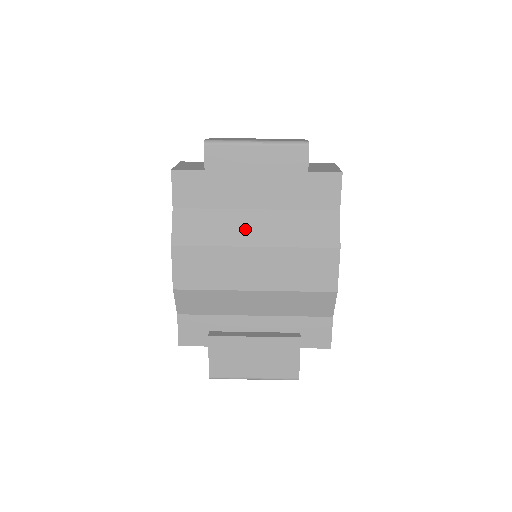
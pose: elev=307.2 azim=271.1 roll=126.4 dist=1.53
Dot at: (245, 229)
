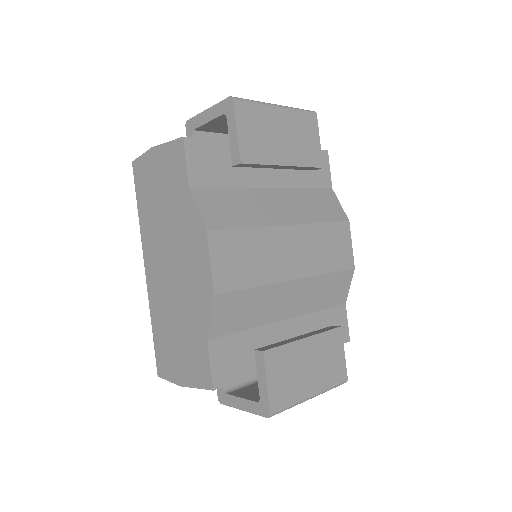
Dot at: (271, 208)
